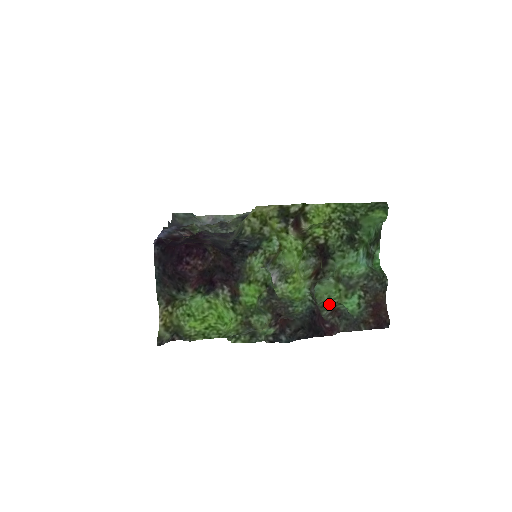
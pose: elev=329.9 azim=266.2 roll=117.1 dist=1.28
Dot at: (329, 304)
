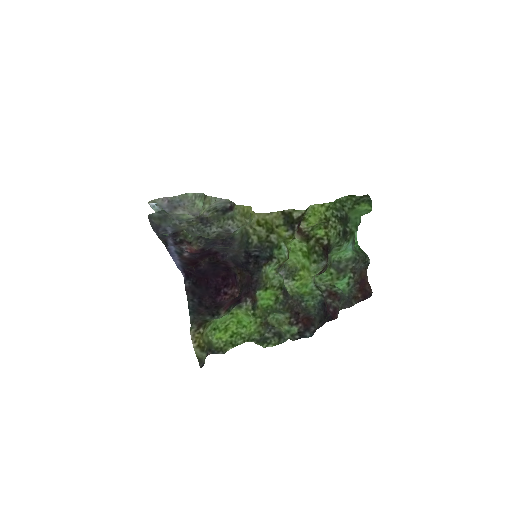
Dot at: (322, 286)
